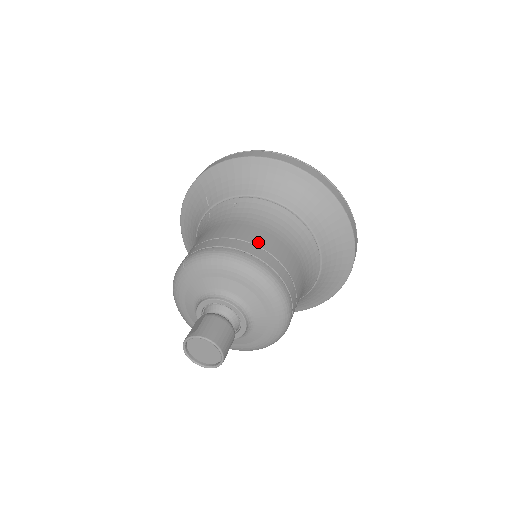
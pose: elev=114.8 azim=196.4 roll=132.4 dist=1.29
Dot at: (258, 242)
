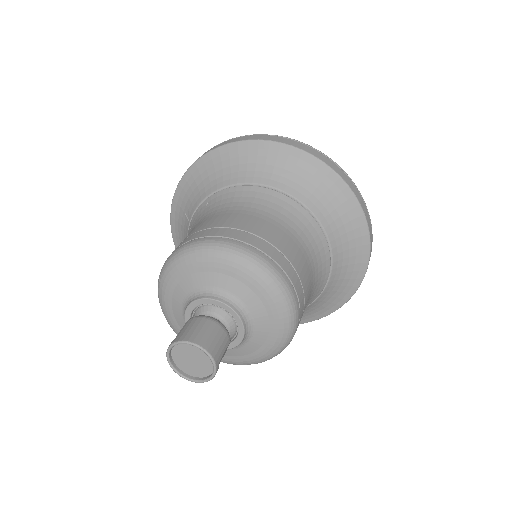
Dot at: (229, 224)
